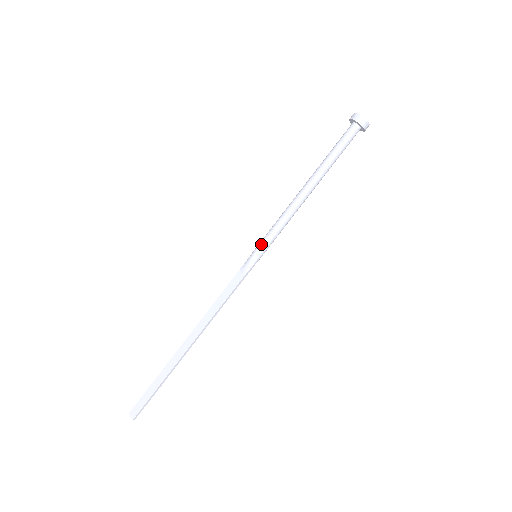
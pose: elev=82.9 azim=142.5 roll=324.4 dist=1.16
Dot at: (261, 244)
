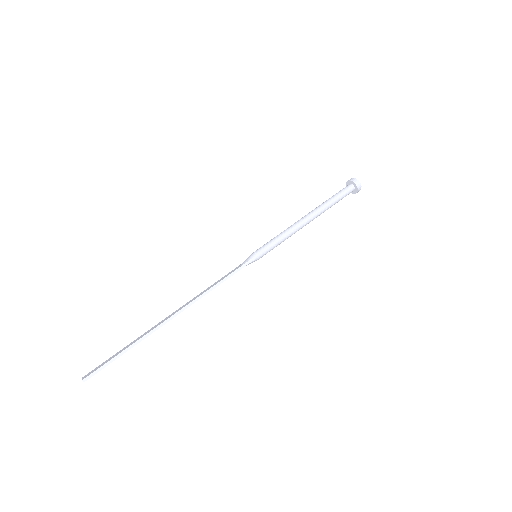
Dot at: (262, 246)
